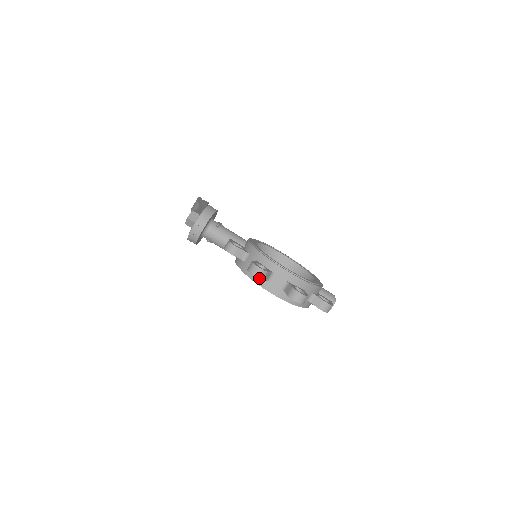
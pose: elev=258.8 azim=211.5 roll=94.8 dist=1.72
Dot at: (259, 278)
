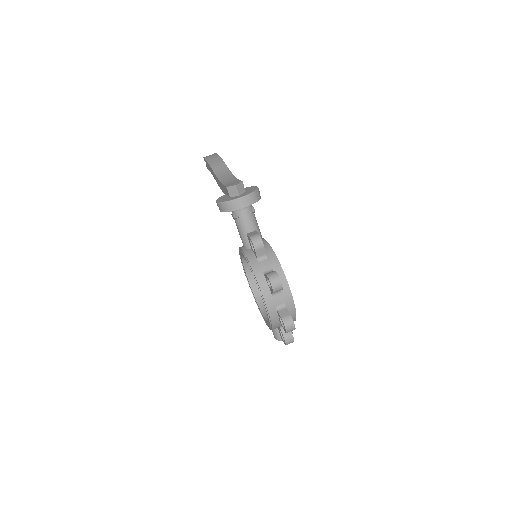
Dot at: (274, 290)
